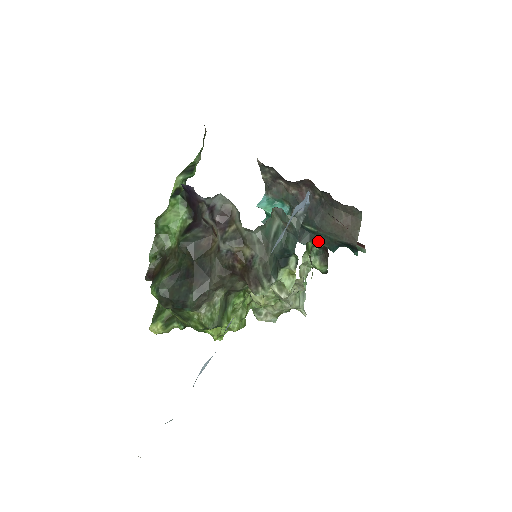
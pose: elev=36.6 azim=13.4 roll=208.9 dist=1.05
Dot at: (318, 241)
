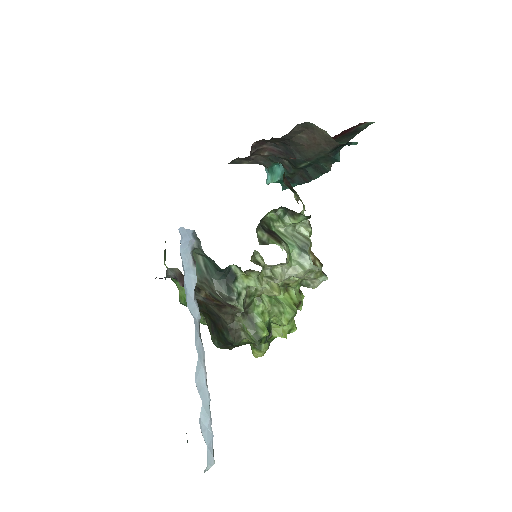
Dot at: (320, 167)
